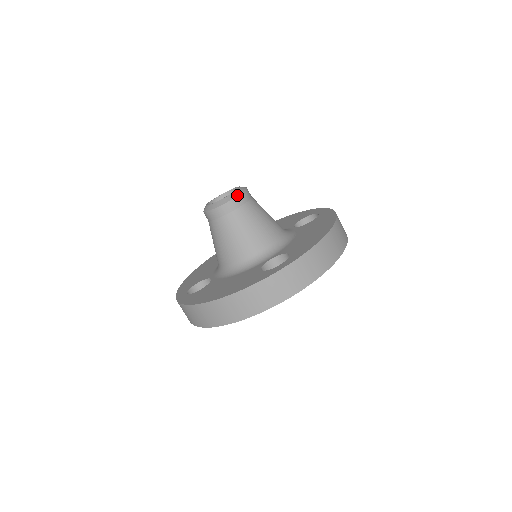
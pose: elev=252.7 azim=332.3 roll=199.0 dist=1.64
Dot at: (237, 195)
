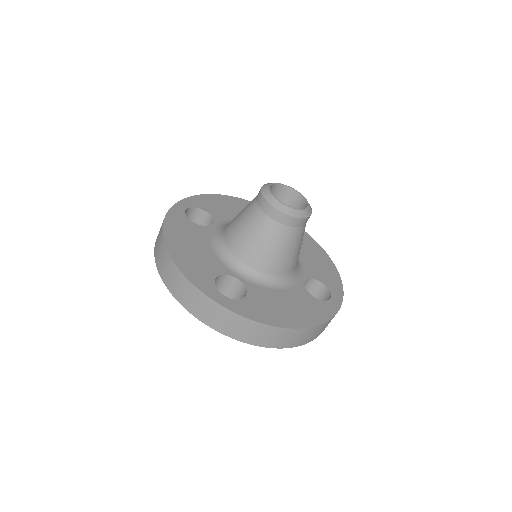
Dot at: (288, 213)
